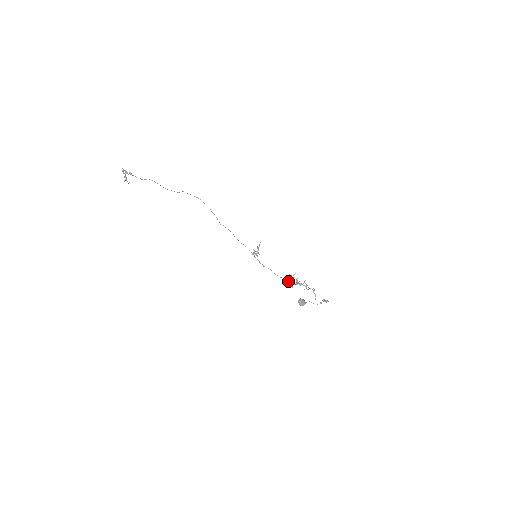
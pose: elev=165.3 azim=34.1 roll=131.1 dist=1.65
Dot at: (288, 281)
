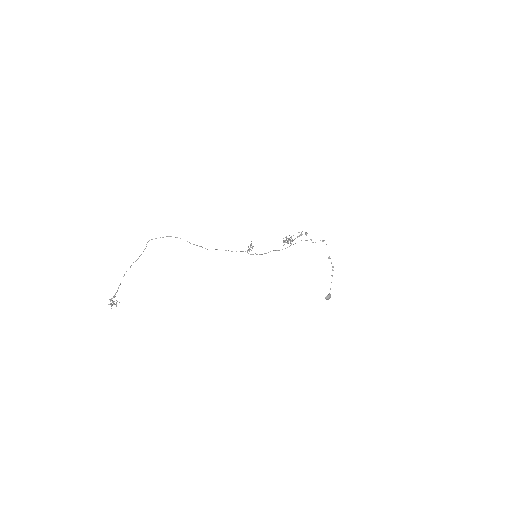
Dot at: occluded
